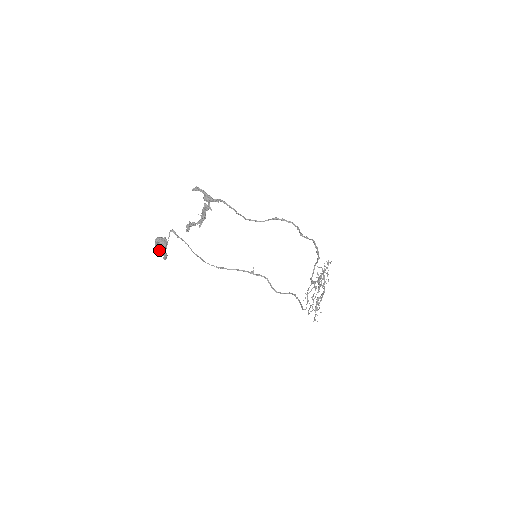
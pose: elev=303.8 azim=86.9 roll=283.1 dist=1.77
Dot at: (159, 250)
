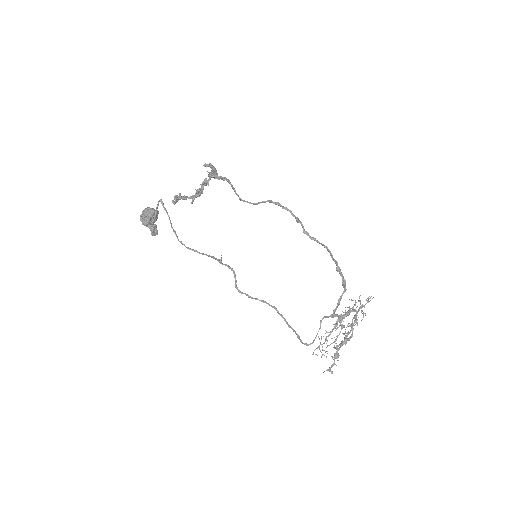
Dot at: (142, 219)
